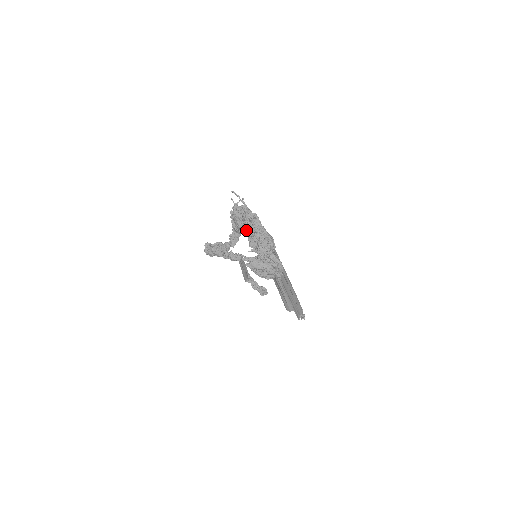
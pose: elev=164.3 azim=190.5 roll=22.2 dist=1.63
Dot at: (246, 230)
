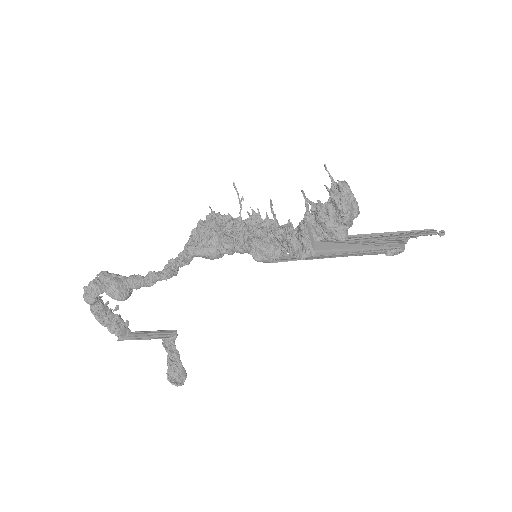
Dot at: (243, 227)
